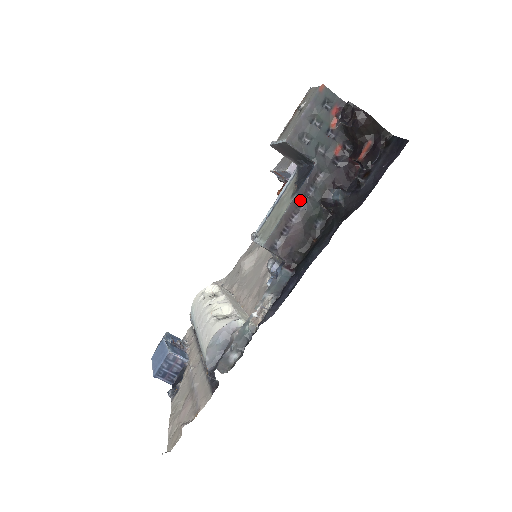
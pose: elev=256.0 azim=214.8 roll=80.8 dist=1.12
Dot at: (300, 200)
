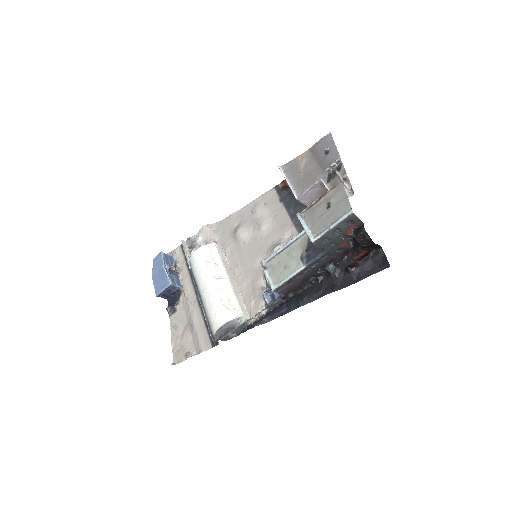
Dot at: (306, 269)
